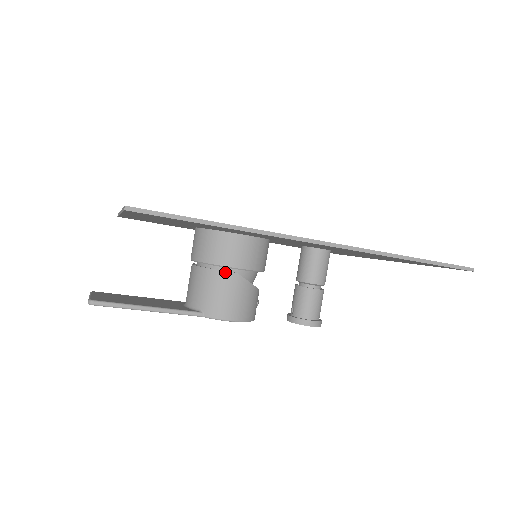
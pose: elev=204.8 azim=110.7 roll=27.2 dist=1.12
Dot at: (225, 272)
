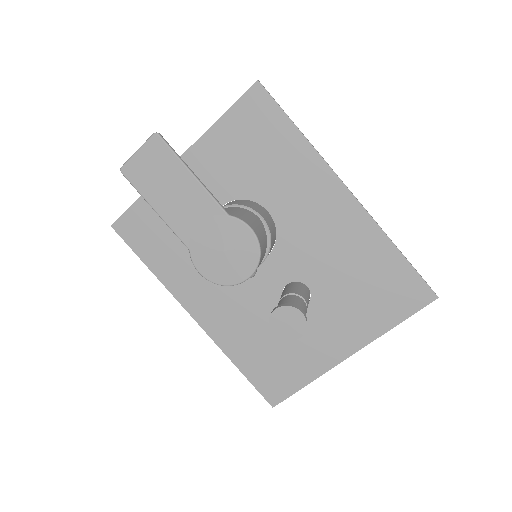
Dot at: (252, 212)
